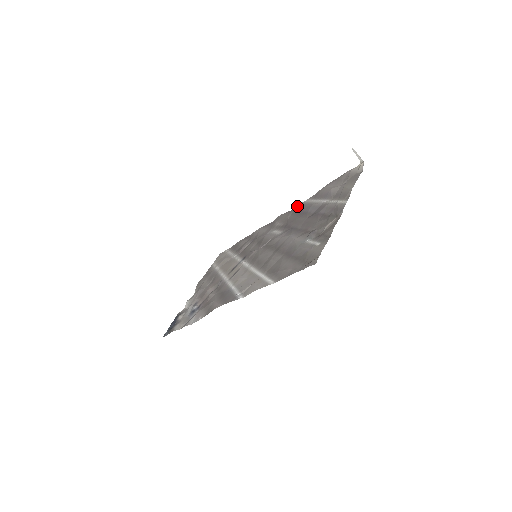
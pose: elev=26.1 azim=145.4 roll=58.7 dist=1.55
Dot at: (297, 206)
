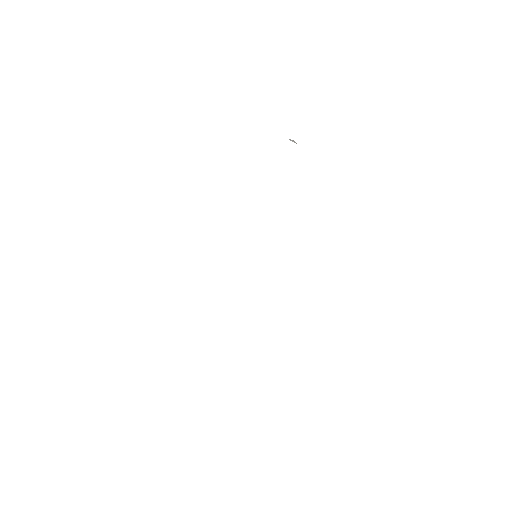
Dot at: occluded
